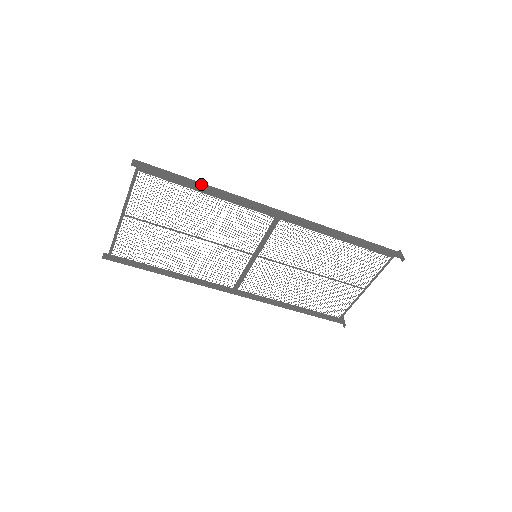
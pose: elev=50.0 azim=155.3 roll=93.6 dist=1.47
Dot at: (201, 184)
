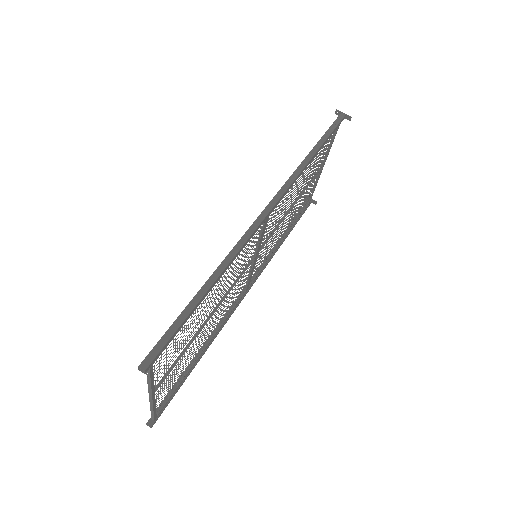
Dot at: (206, 289)
